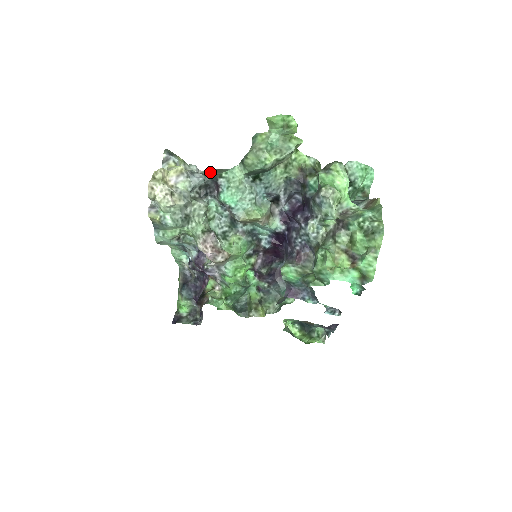
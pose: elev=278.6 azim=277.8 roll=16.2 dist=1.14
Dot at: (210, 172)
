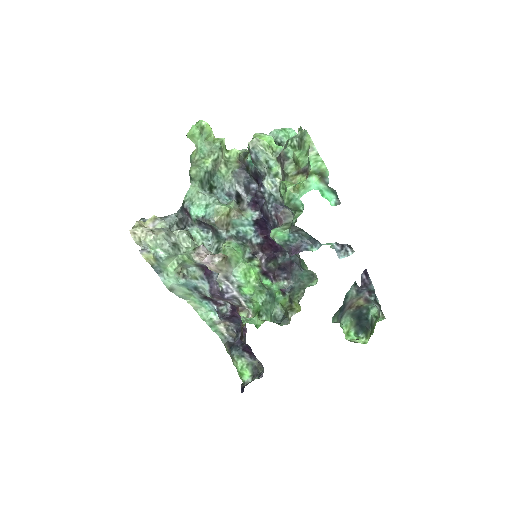
Dot at: occluded
